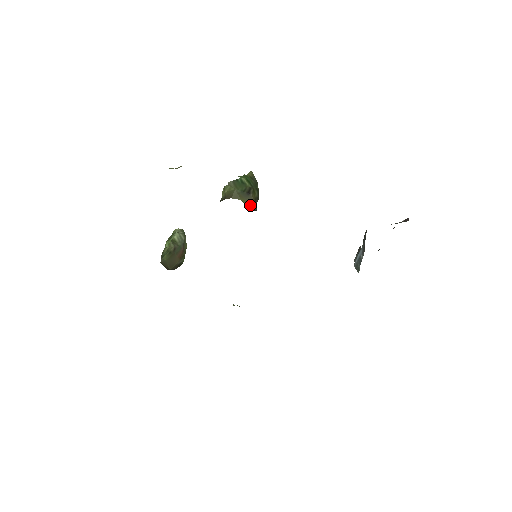
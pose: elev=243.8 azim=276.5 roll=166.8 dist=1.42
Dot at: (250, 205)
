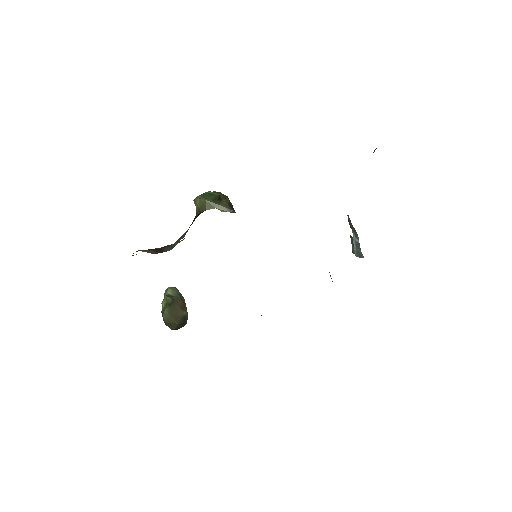
Dot at: (227, 209)
